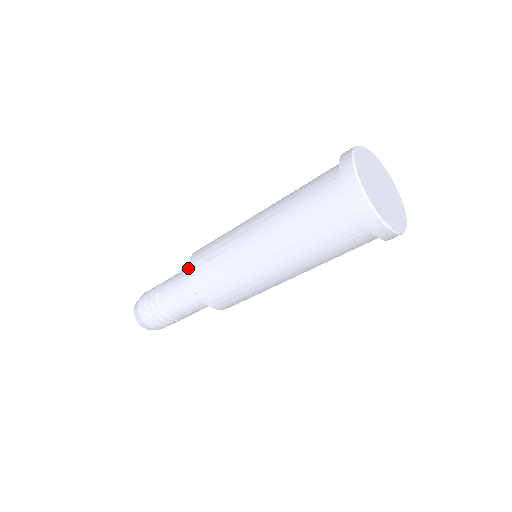
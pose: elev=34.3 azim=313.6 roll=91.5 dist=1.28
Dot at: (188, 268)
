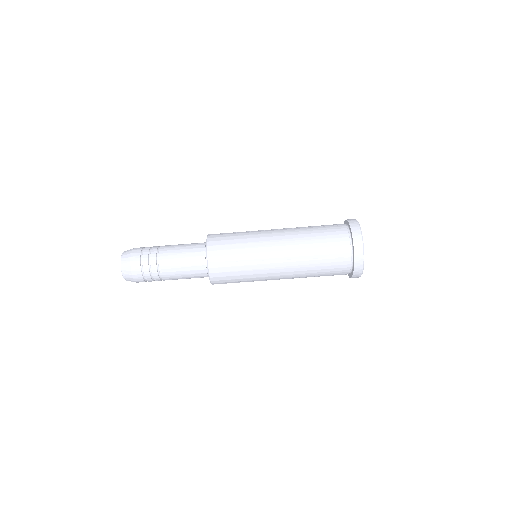
Dot at: occluded
